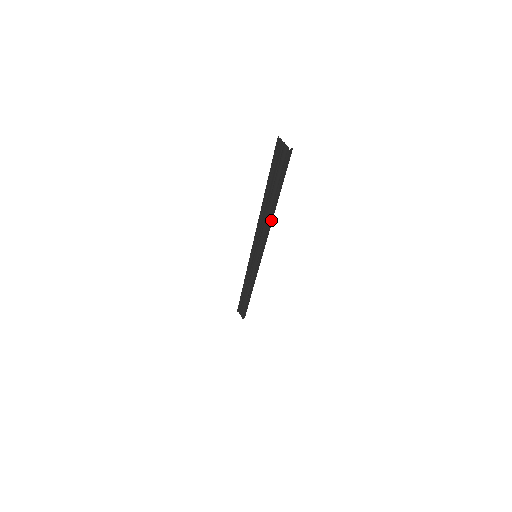
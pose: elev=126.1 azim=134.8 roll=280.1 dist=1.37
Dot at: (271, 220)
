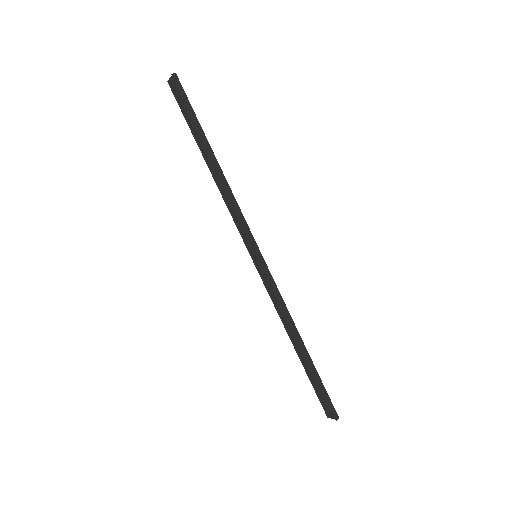
Dot at: (222, 176)
